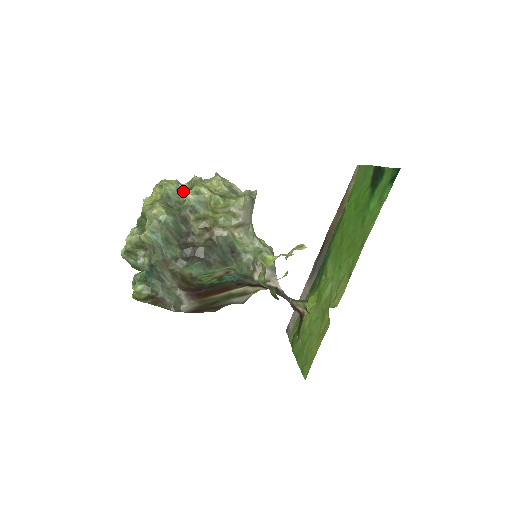
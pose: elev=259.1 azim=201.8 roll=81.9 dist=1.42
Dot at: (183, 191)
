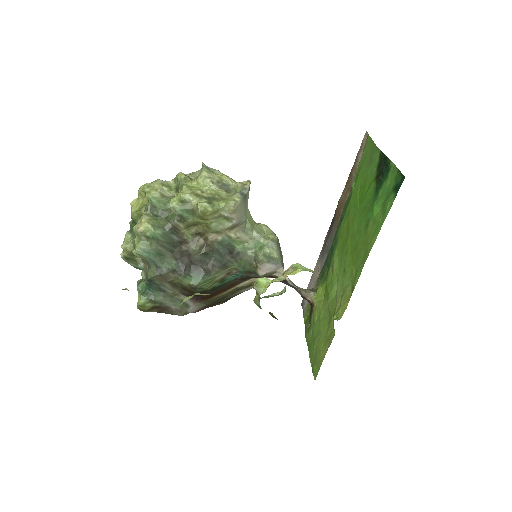
Dot at: (169, 193)
